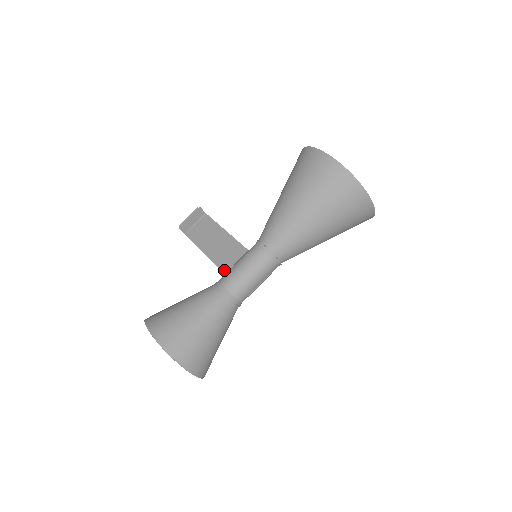
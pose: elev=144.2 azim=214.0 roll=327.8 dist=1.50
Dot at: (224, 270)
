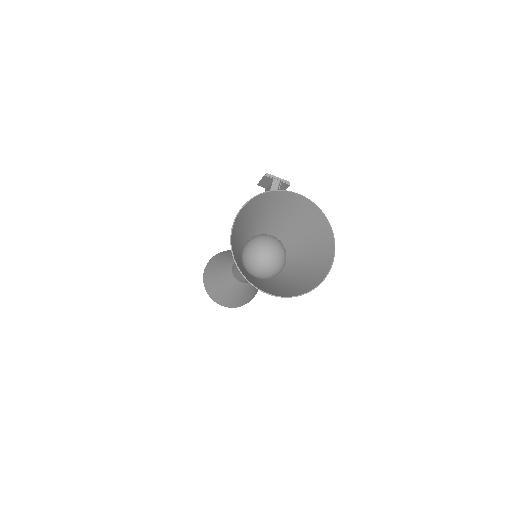
Dot at: occluded
